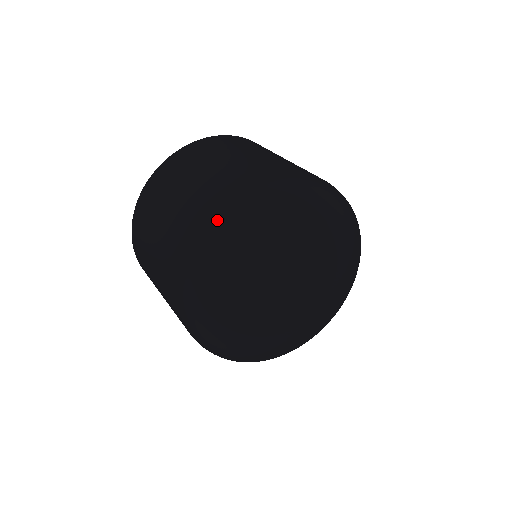
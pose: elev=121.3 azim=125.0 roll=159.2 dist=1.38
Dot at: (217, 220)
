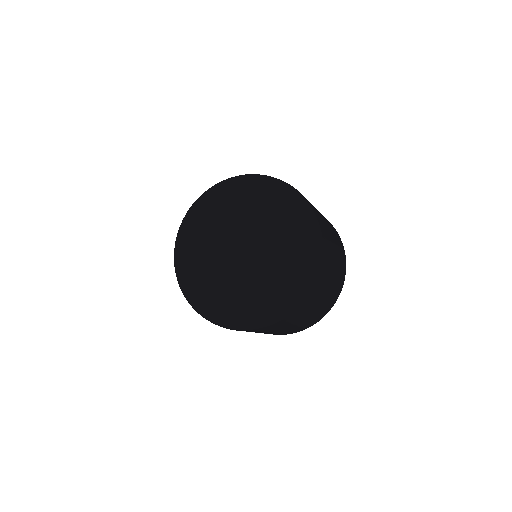
Dot at: occluded
